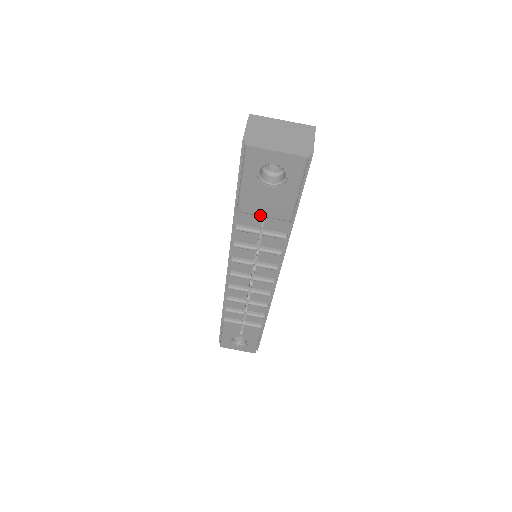
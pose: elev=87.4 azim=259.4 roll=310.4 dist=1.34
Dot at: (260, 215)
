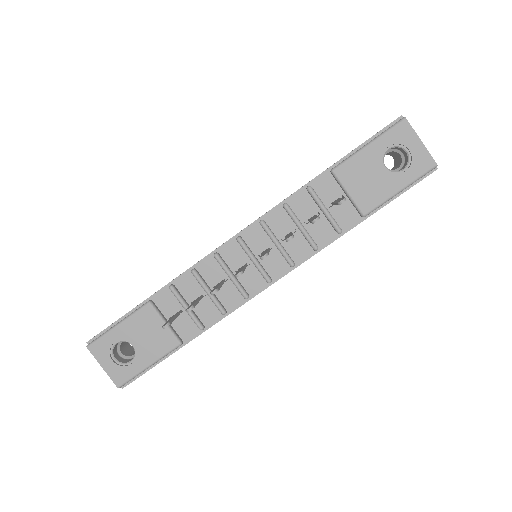
Dot at: (347, 189)
